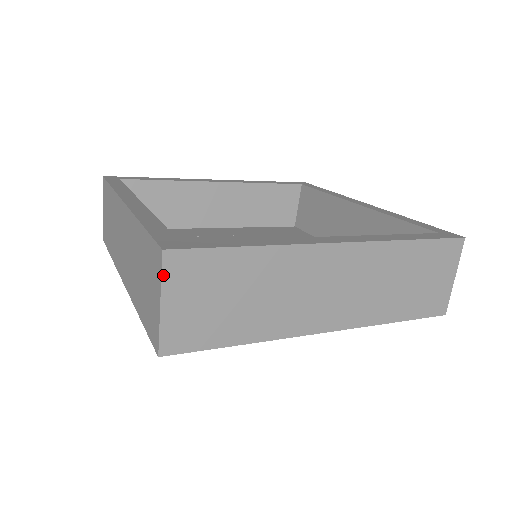
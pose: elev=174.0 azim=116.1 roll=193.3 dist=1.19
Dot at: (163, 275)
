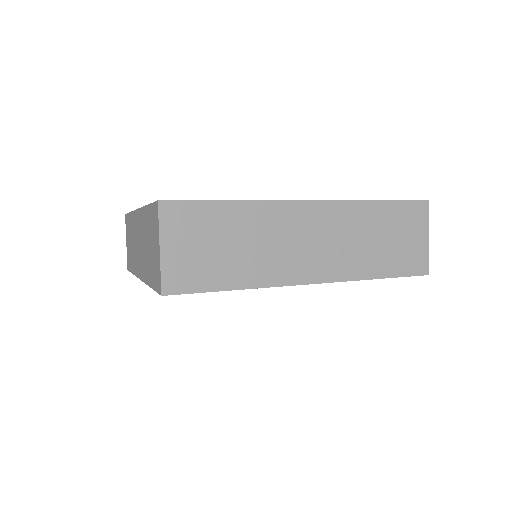
Dot at: (160, 222)
